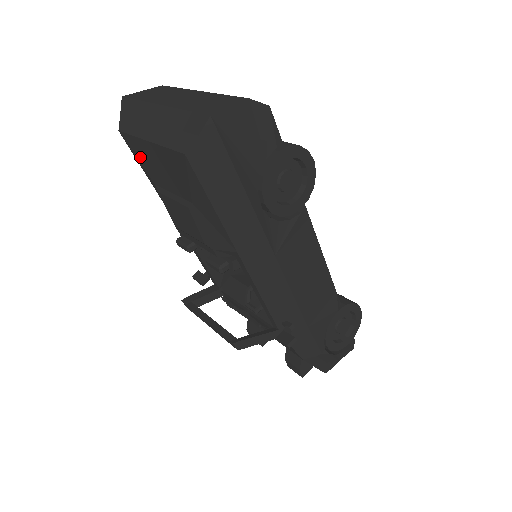
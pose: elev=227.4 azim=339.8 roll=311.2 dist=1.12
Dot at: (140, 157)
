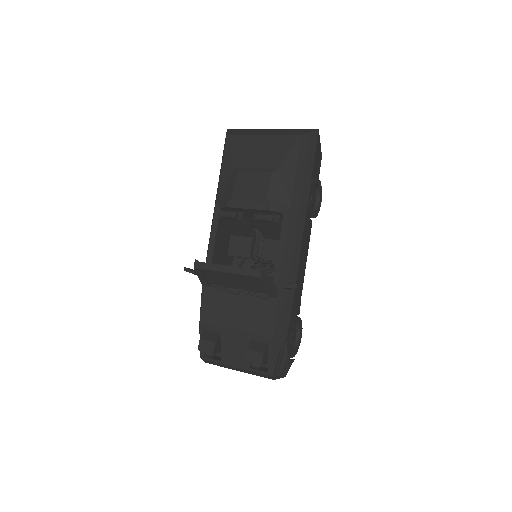
Dot at: (237, 149)
